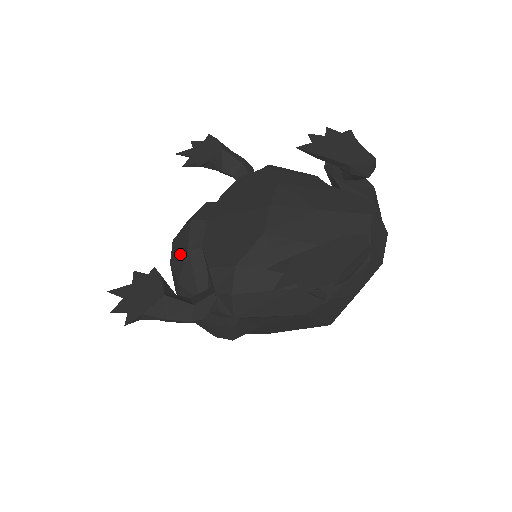
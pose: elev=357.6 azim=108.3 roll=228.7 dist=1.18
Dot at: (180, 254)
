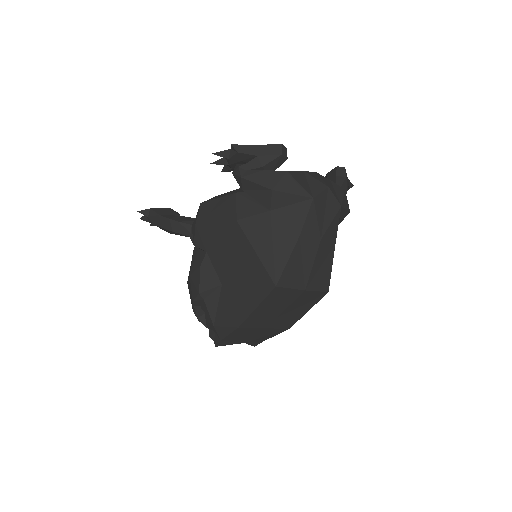
Dot at: occluded
